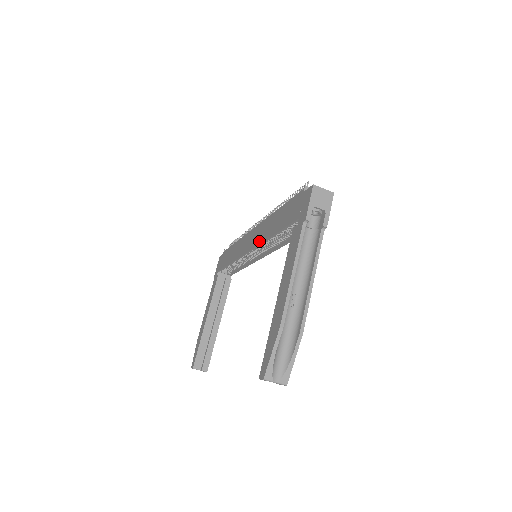
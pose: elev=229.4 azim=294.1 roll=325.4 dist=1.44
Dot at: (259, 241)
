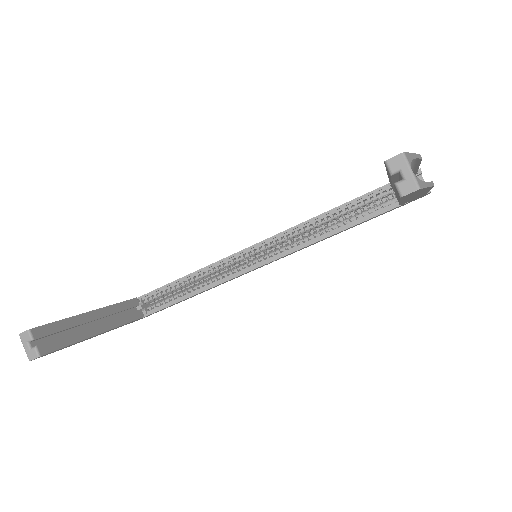
Dot at: (288, 229)
